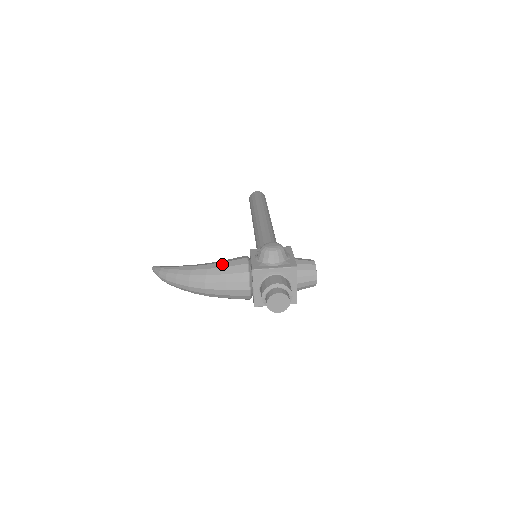
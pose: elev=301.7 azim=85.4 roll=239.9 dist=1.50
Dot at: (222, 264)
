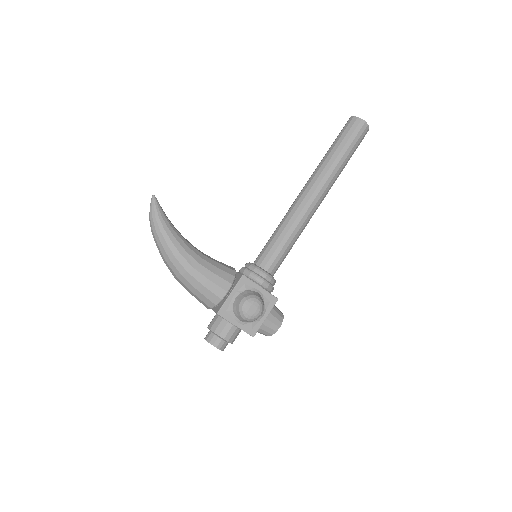
Dot at: (202, 279)
